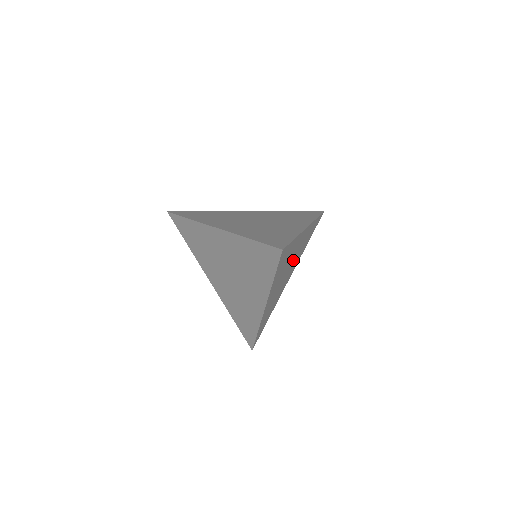
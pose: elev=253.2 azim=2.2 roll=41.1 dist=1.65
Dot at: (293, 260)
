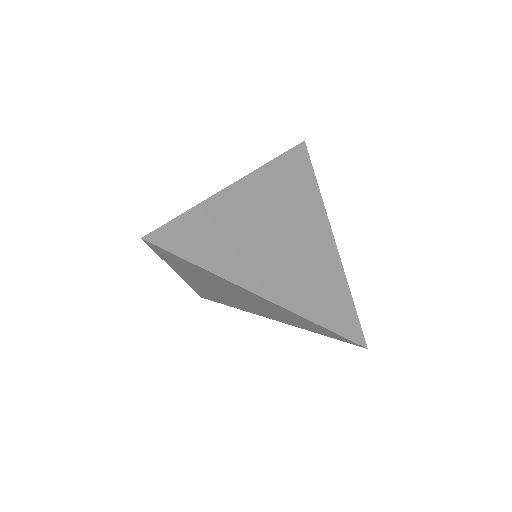
Dot at: occluded
